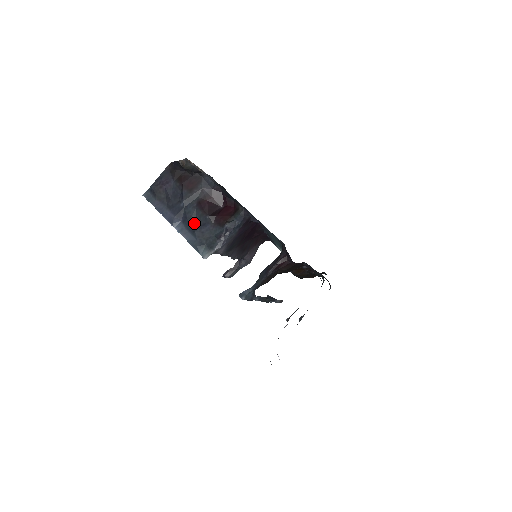
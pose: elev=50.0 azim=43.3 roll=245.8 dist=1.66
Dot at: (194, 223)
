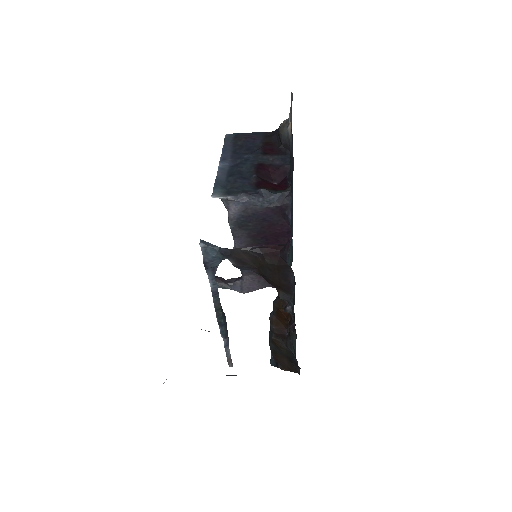
Dot at: (238, 172)
